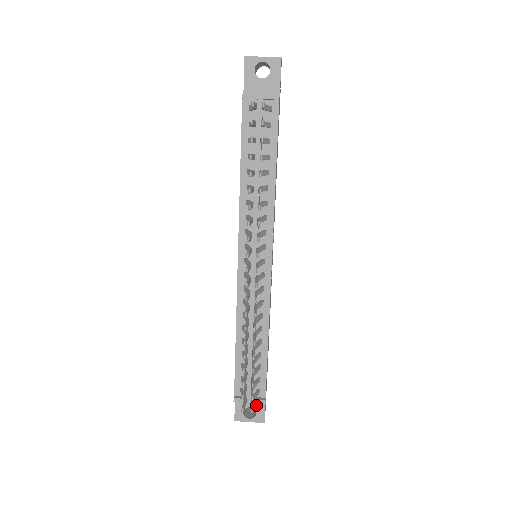
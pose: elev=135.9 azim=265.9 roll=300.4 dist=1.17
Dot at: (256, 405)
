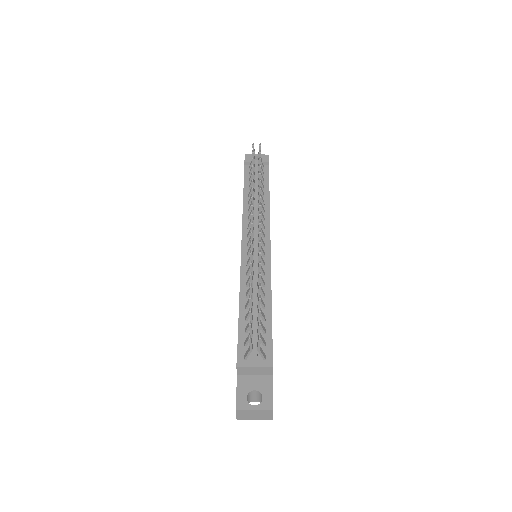
Dot at: (262, 387)
